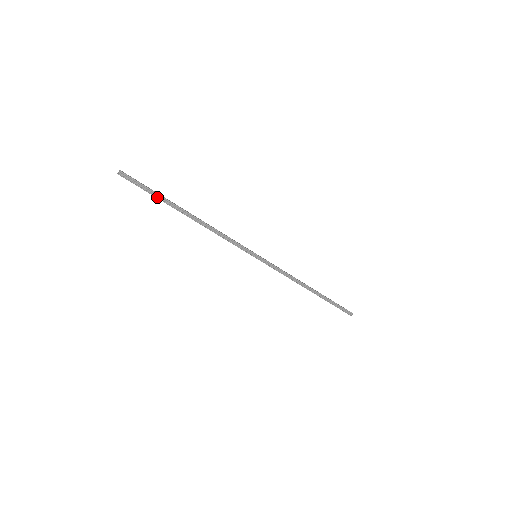
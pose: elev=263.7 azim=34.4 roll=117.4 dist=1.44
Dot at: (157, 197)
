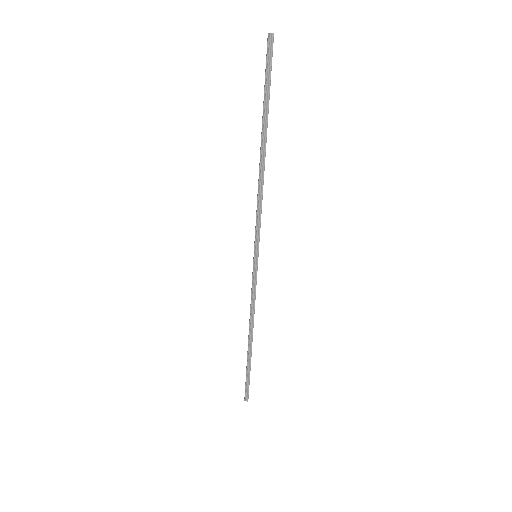
Dot at: (265, 98)
